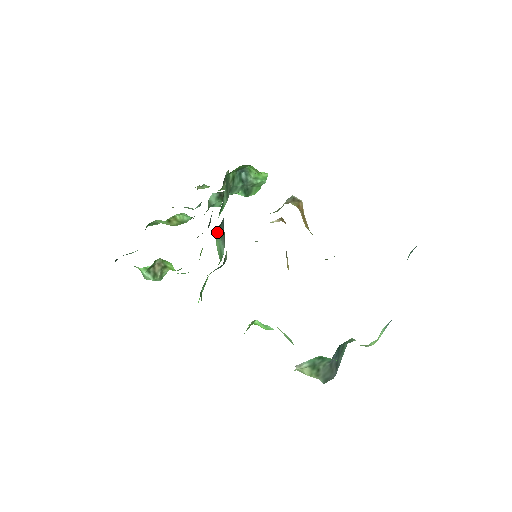
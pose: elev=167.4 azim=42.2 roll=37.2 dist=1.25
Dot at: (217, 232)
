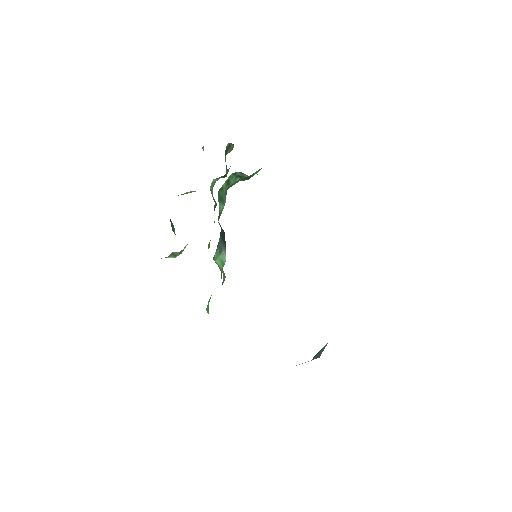
Dot at: (214, 256)
